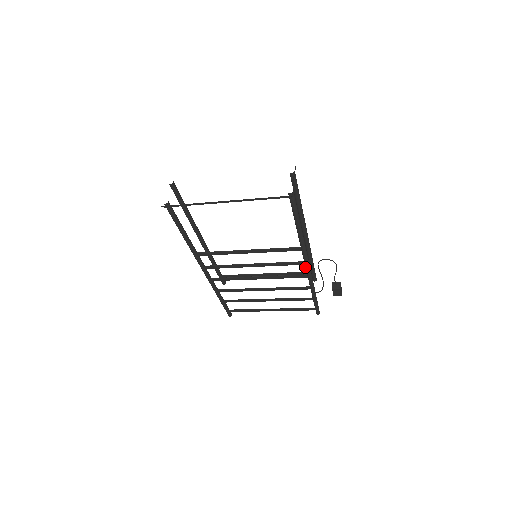
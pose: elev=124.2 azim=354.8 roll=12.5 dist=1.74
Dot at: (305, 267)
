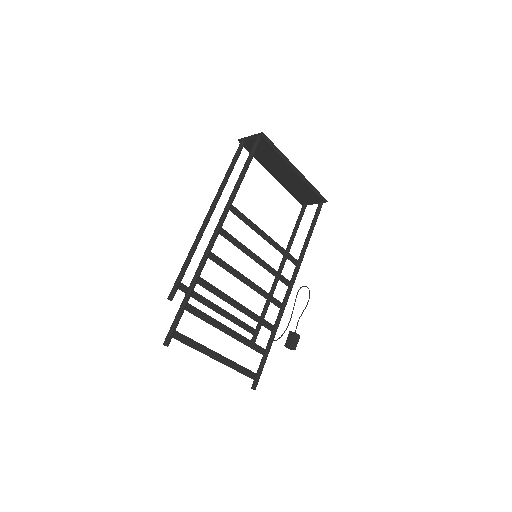
Dot at: (288, 290)
